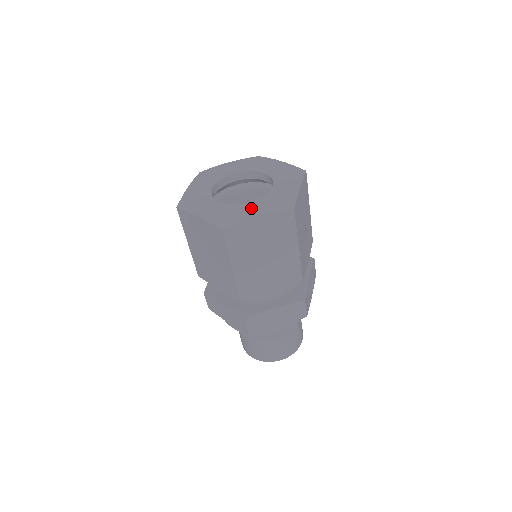
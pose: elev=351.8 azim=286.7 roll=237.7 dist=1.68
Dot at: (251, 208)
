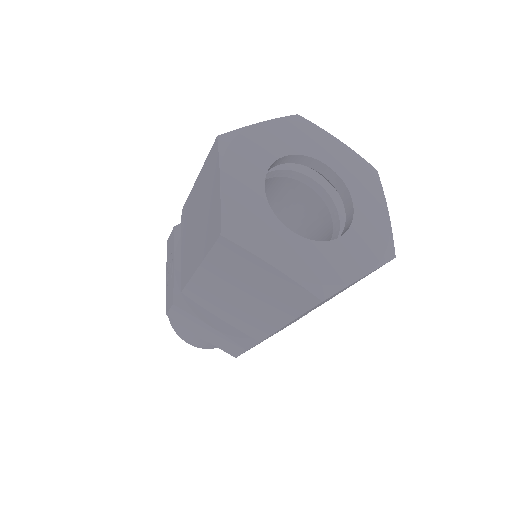
Dot at: (347, 254)
